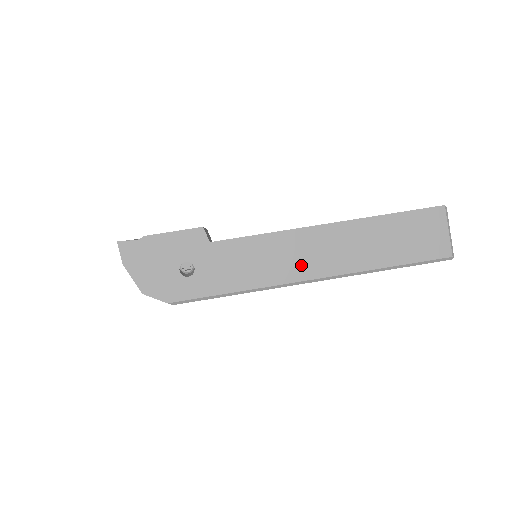
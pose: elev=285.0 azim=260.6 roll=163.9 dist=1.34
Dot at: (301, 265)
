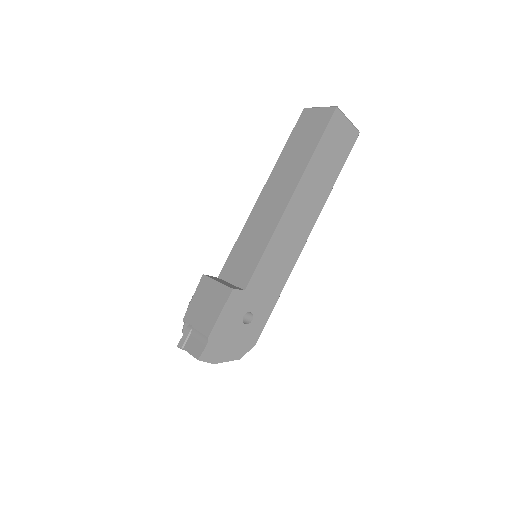
Dot at: (298, 236)
